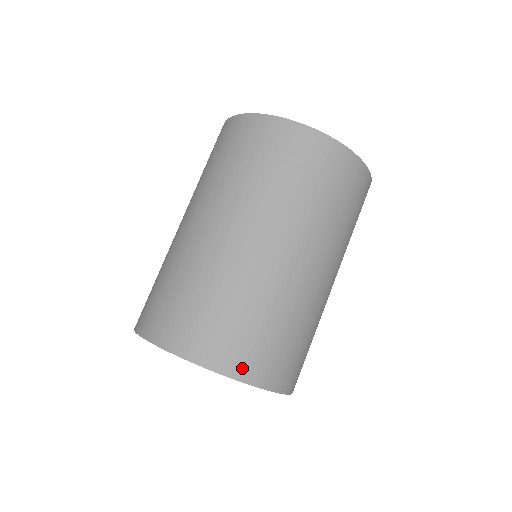
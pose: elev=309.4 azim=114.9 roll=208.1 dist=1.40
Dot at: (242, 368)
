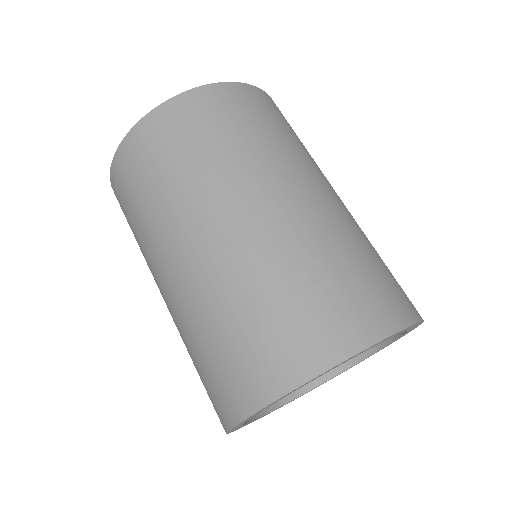
Dot at: (398, 313)
